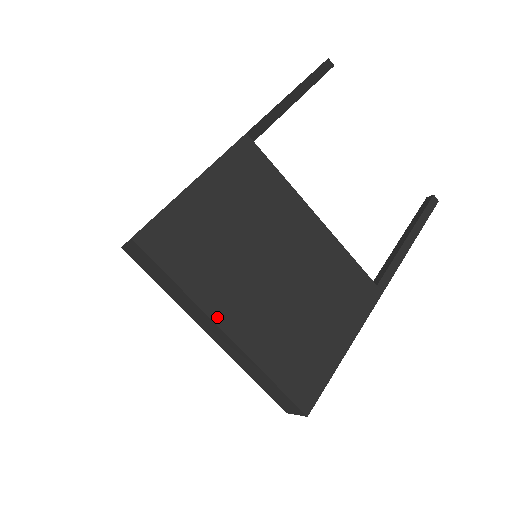
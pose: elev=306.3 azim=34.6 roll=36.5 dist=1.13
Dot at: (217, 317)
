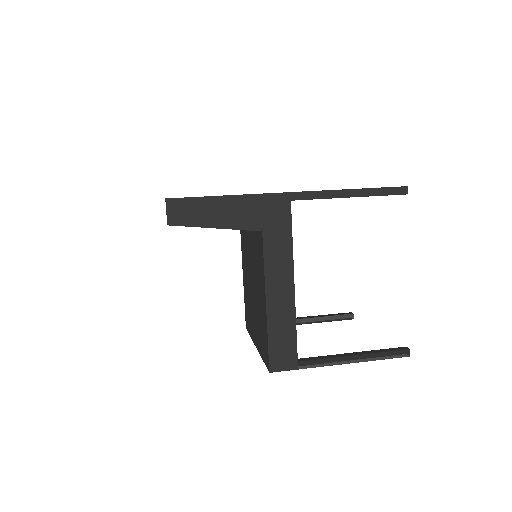
Dot at: occluded
